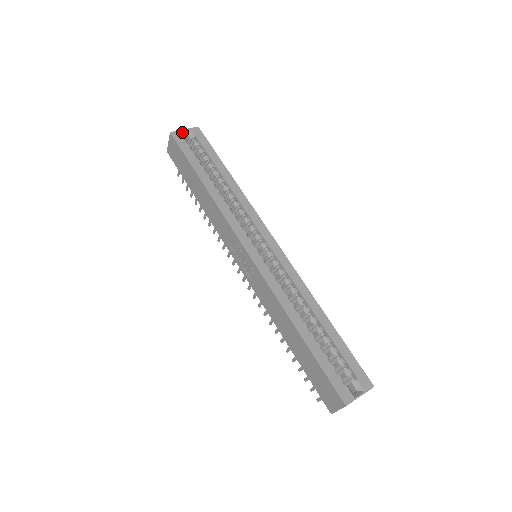
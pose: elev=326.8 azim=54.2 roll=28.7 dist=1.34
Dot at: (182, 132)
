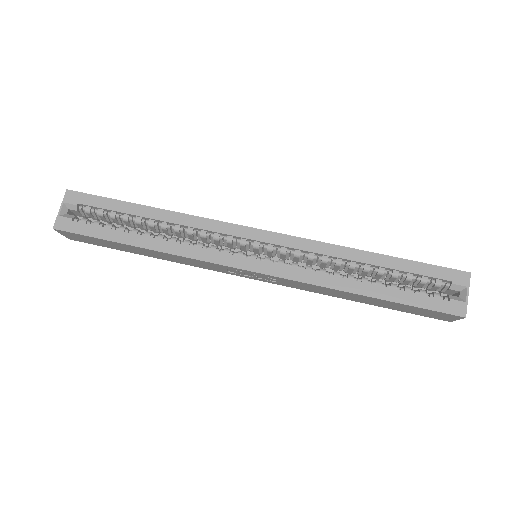
Dot at: (61, 214)
